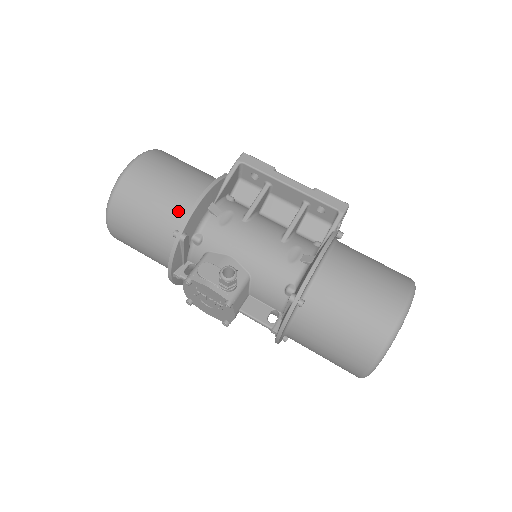
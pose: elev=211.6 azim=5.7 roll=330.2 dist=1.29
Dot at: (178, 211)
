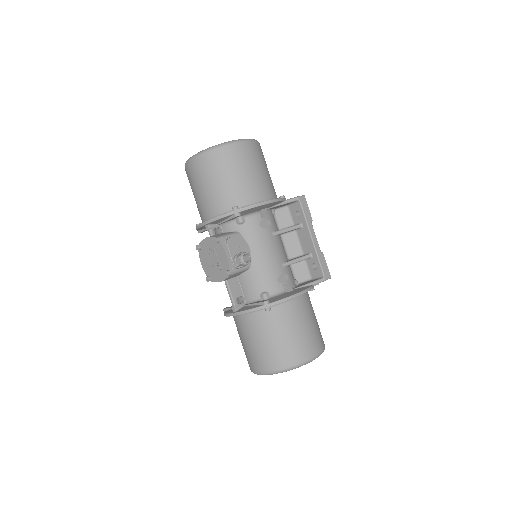
Dot at: (247, 196)
